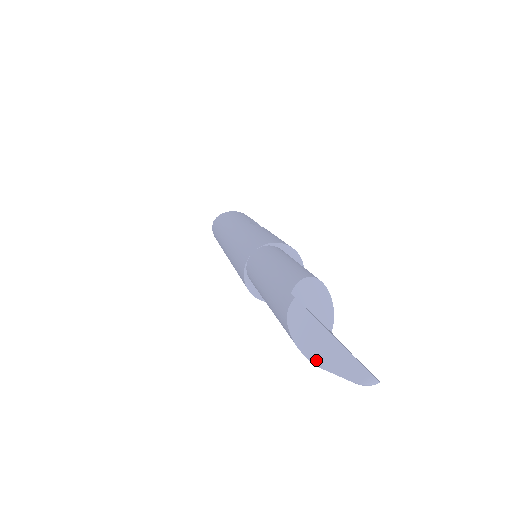
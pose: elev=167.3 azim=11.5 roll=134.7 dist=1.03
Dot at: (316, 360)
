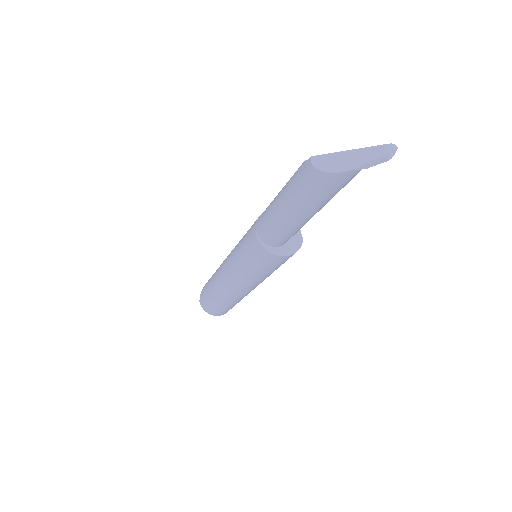
Dot at: (352, 167)
